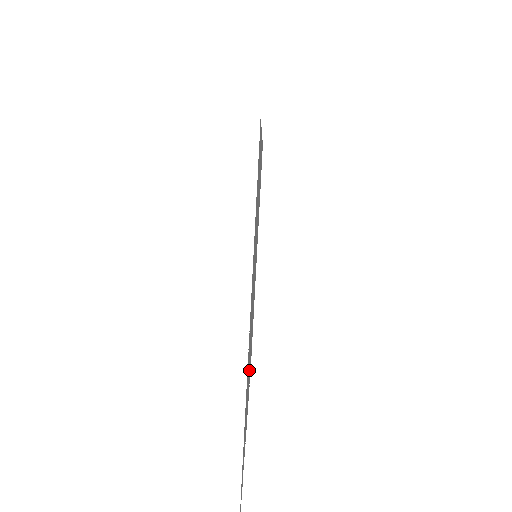
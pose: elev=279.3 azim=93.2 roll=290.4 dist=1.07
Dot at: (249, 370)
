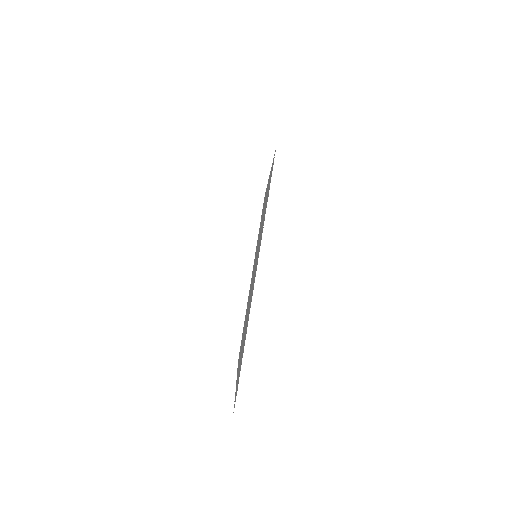
Dot at: occluded
